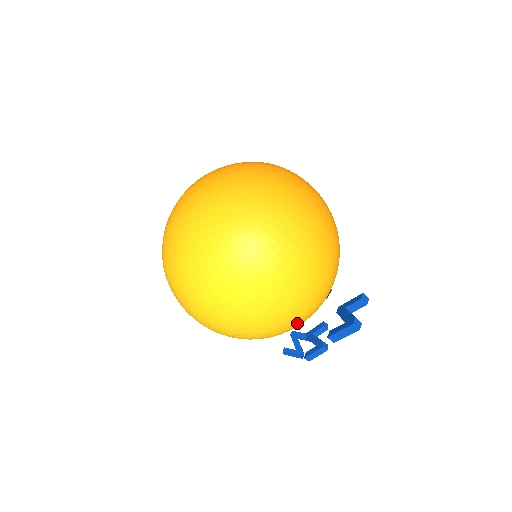
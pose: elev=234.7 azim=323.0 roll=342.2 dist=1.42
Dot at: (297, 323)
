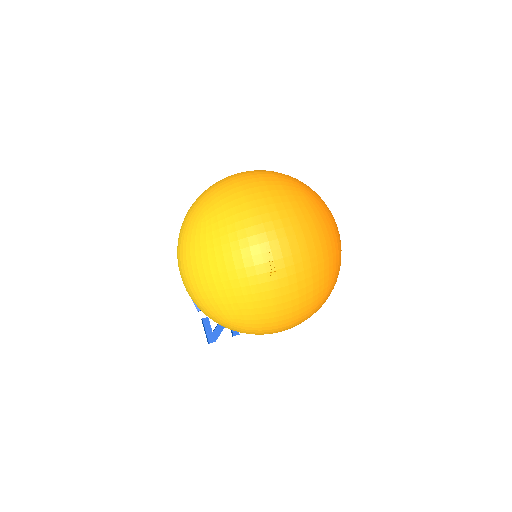
Dot at: occluded
